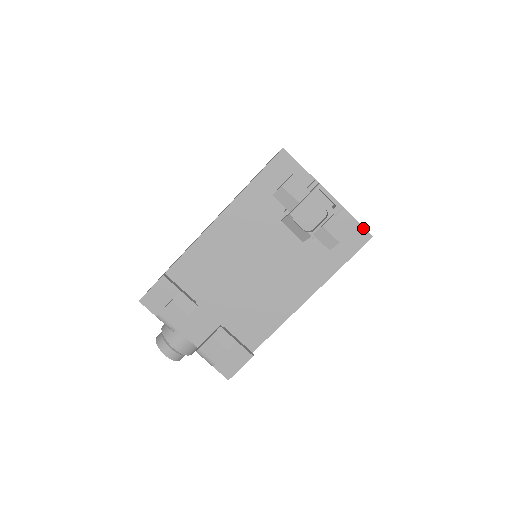
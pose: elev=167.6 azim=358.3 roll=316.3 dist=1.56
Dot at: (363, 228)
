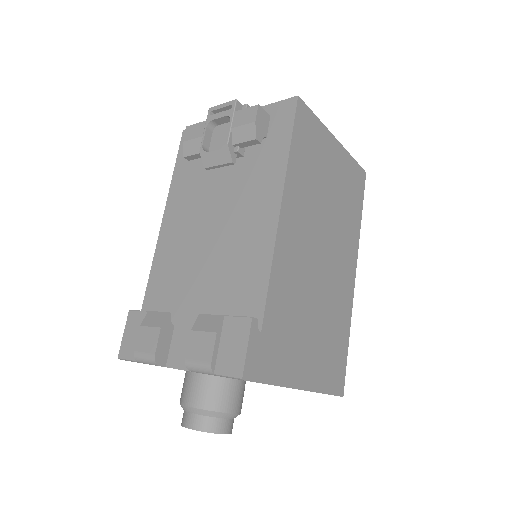
Dot at: (283, 101)
